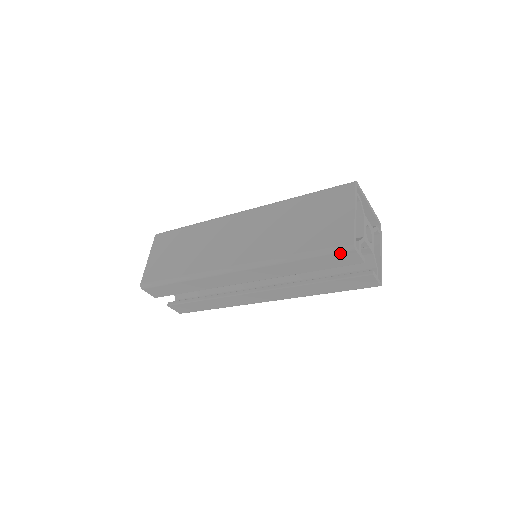
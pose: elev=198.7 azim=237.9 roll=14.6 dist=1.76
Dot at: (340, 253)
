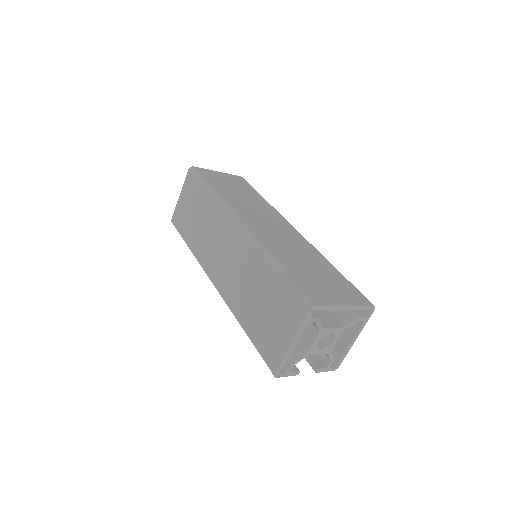
Dot at: occluded
